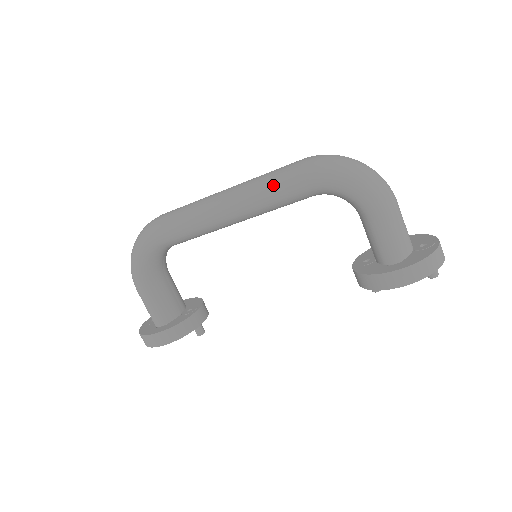
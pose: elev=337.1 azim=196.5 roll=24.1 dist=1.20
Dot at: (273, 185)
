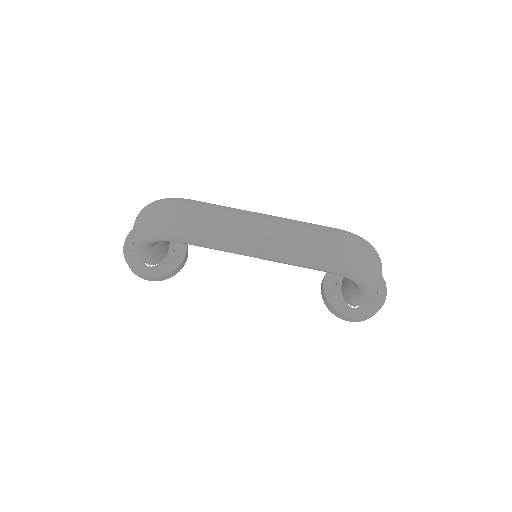
Dot at: (306, 262)
